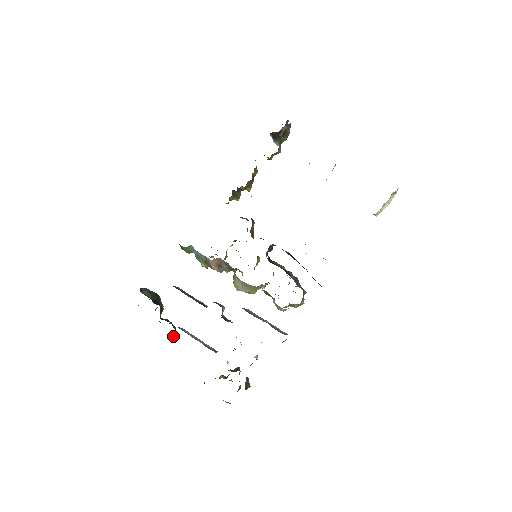
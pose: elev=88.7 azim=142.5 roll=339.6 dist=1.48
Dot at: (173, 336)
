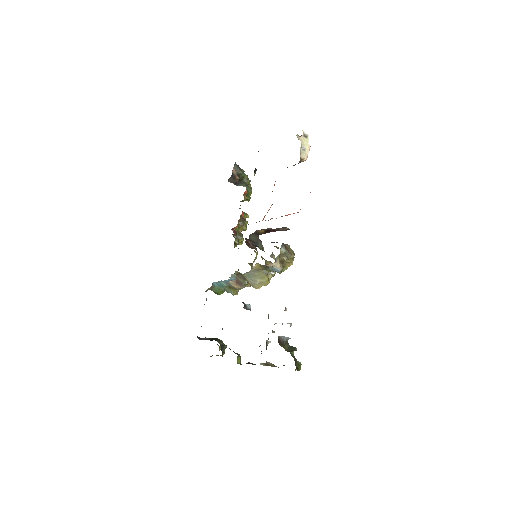
Dot at: (238, 360)
